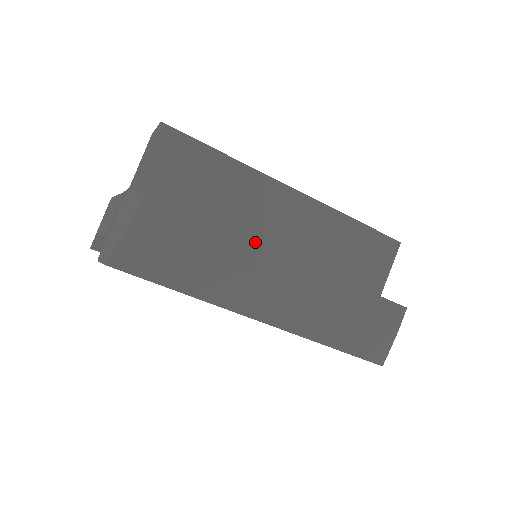
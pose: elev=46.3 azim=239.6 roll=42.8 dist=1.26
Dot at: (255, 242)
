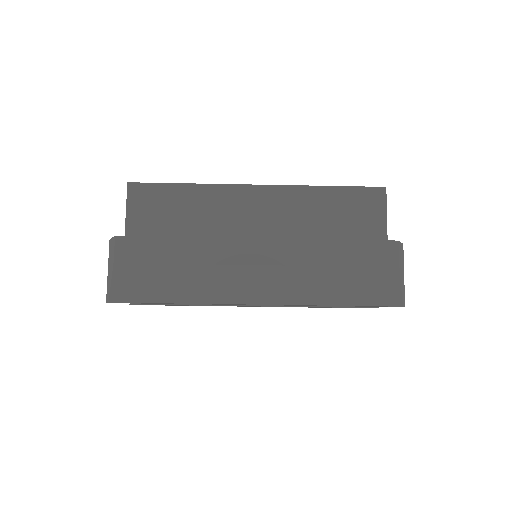
Dot at: (219, 238)
